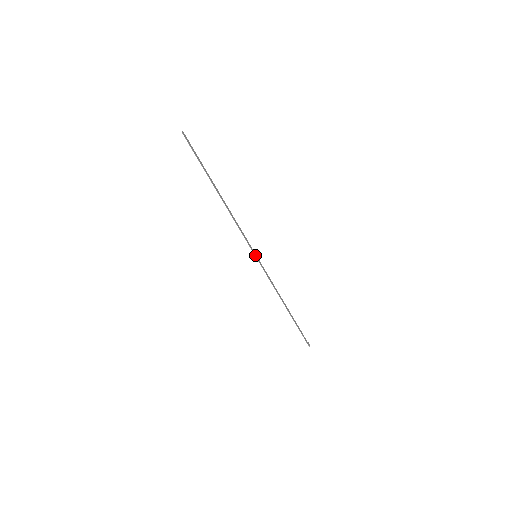
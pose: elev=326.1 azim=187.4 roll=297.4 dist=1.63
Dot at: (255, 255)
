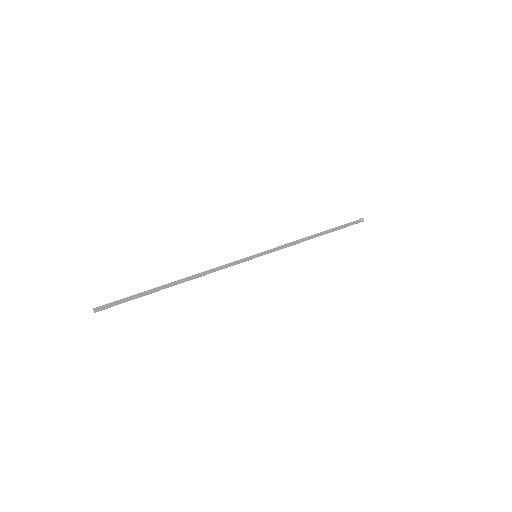
Dot at: (255, 257)
